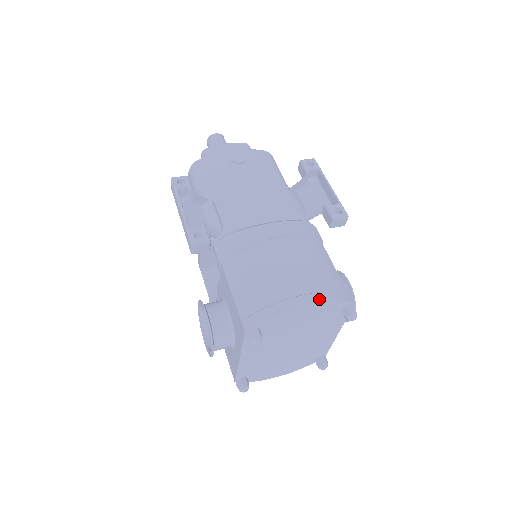
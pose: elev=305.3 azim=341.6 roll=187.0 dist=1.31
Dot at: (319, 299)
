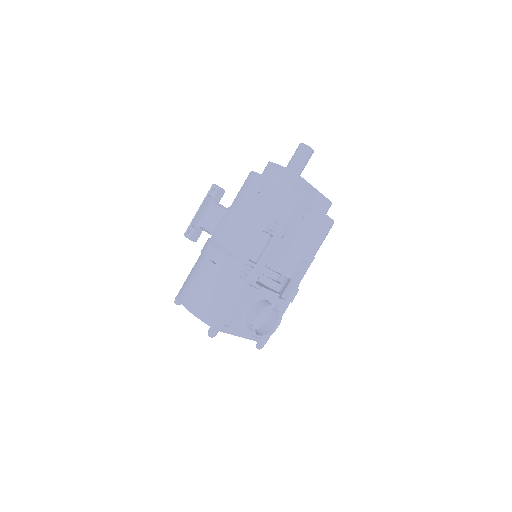
Dot at: (193, 311)
